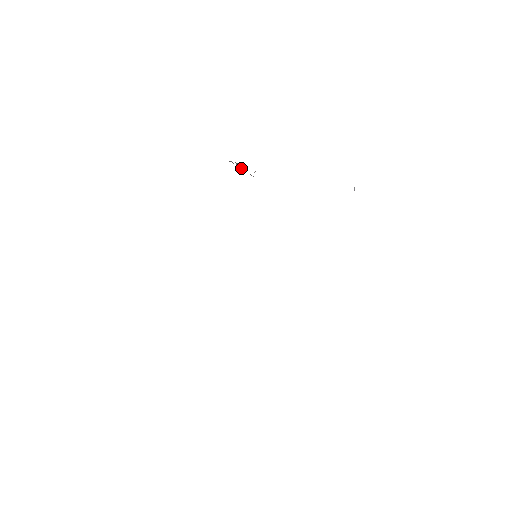
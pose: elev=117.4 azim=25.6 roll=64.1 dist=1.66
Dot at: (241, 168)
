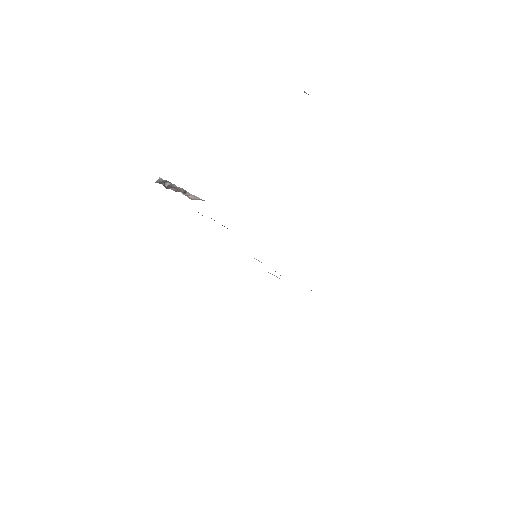
Dot at: (172, 187)
